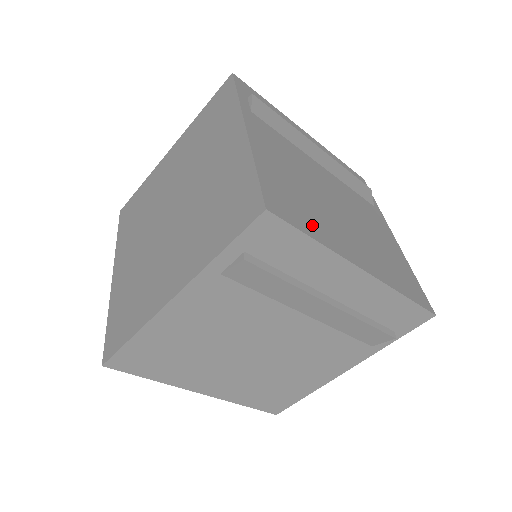
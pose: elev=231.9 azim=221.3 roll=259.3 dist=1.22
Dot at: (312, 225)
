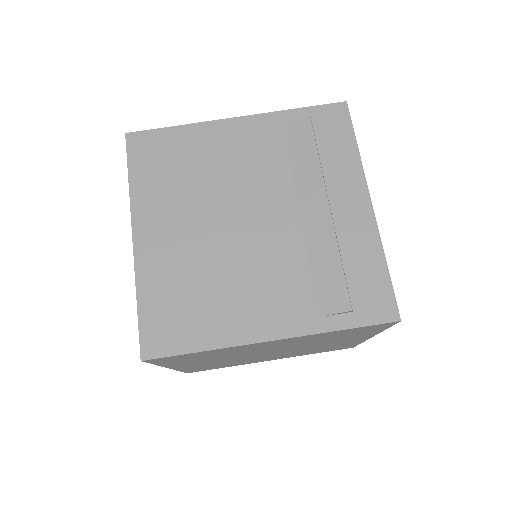
Dot at: occluded
